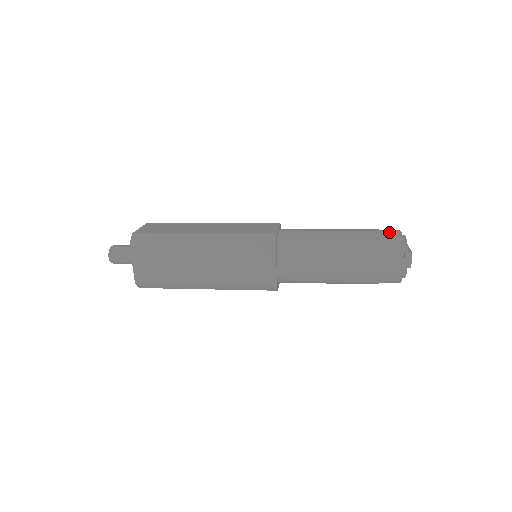
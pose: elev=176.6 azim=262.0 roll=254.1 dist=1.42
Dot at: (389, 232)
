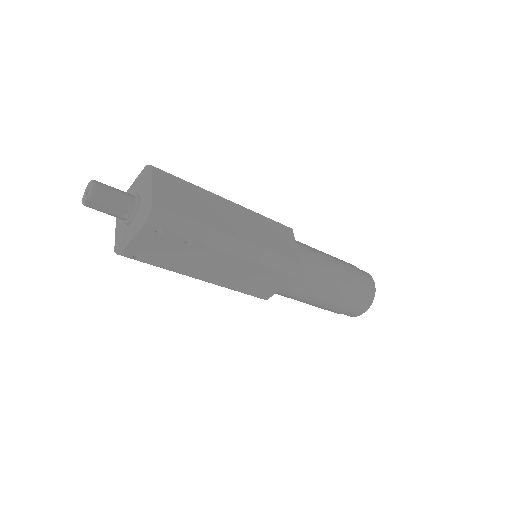
Dot at: occluded
